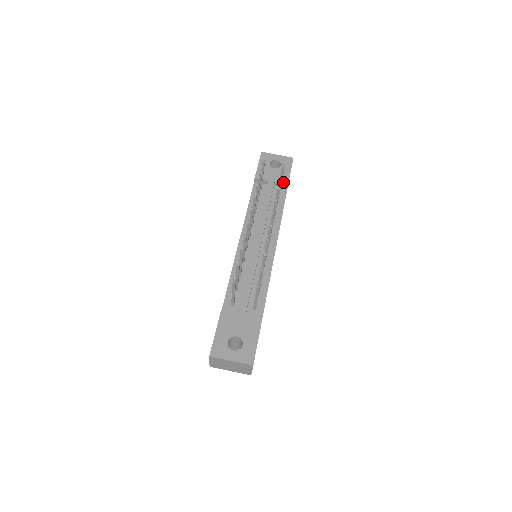
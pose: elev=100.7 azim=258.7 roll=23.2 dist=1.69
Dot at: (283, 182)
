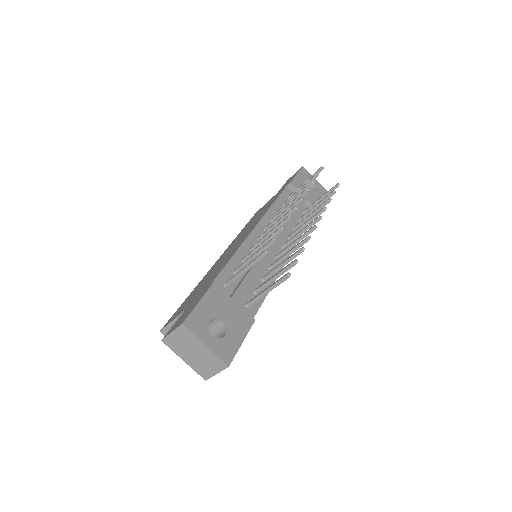
Dot at: occluded
